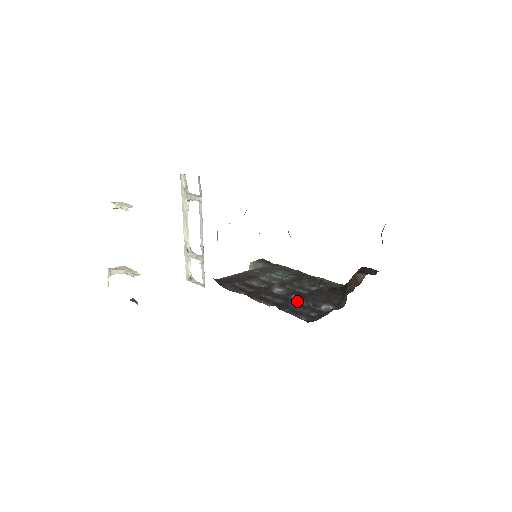
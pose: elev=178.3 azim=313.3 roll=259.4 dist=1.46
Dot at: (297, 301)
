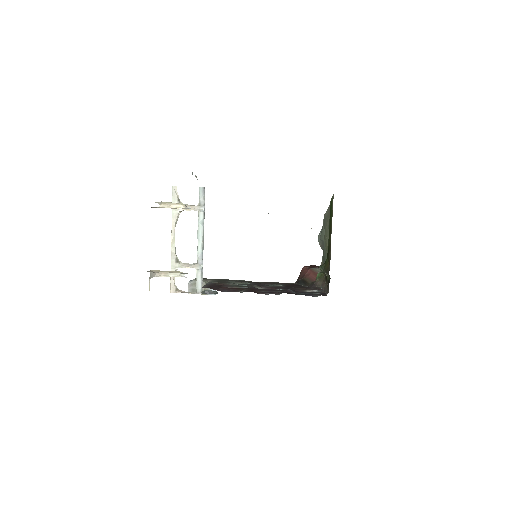
Dot at: (292, 290)
